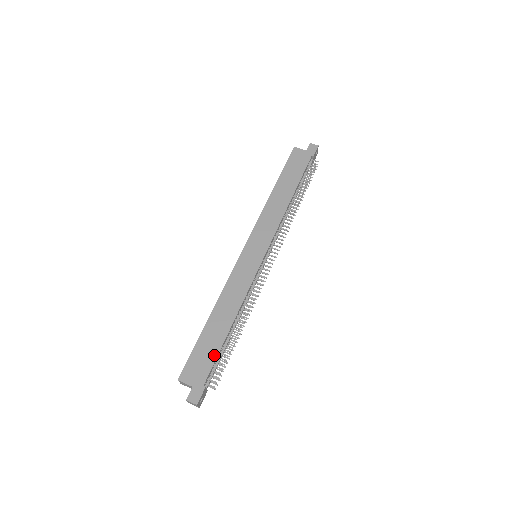
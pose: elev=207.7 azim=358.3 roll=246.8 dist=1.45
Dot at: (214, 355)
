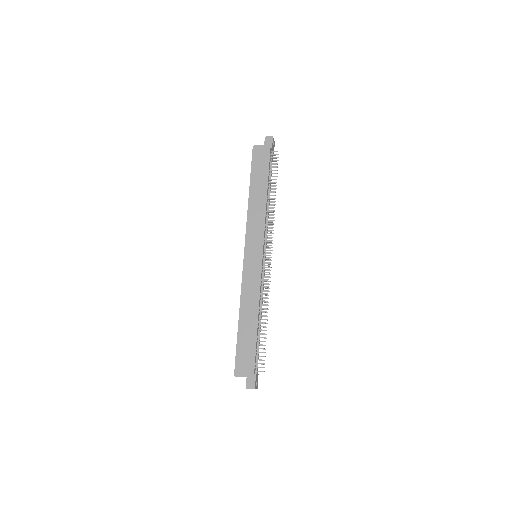
Dot at: (253, 349)
